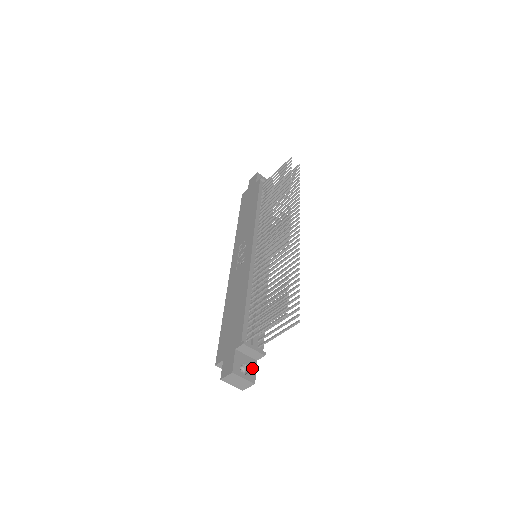
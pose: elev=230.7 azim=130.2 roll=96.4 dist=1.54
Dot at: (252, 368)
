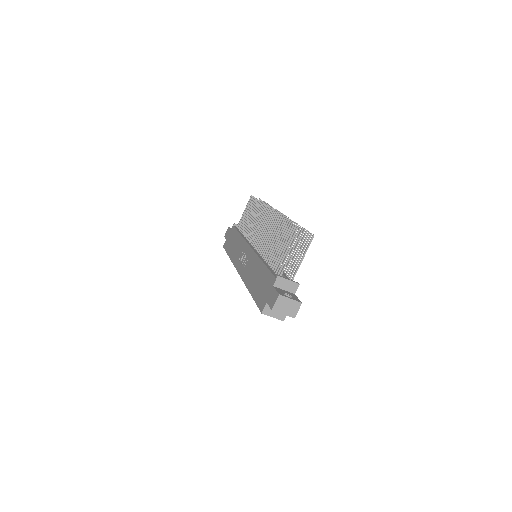
Dot at: (294, 296)
